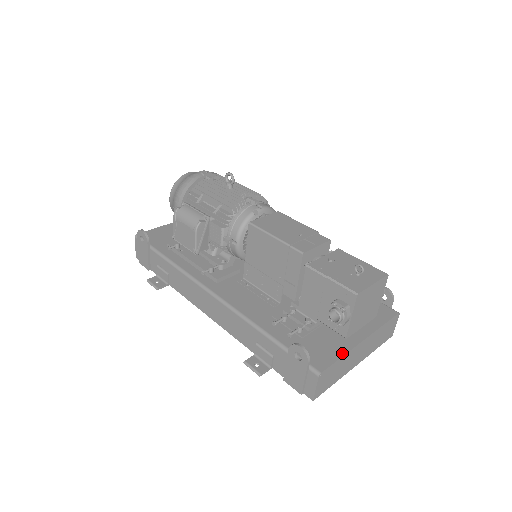
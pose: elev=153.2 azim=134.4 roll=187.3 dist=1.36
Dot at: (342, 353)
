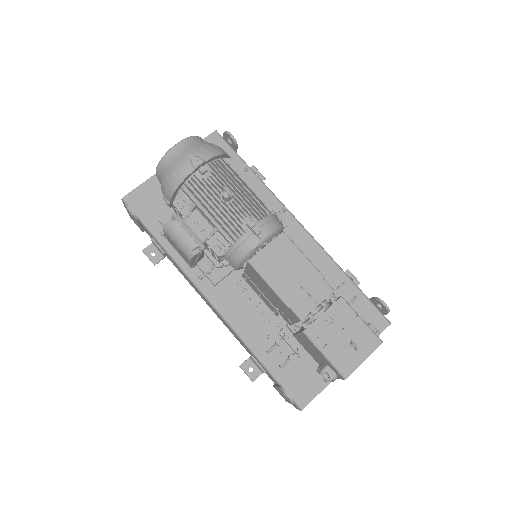
Dot at: (325, 384)
